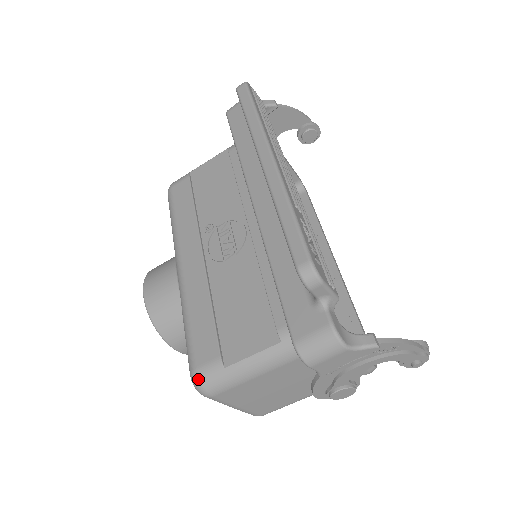
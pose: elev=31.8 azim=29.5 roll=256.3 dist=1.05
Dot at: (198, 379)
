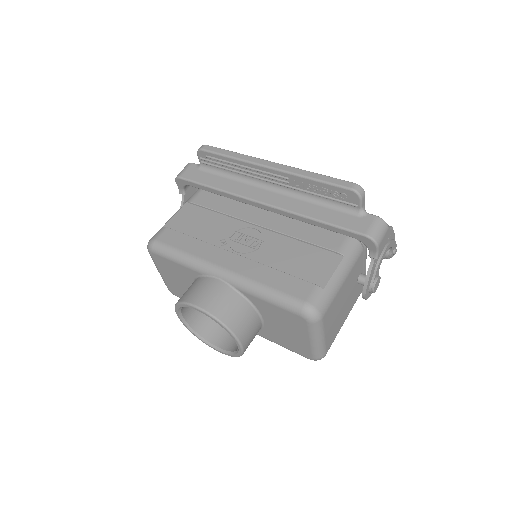
Dot at: (312, 306)
